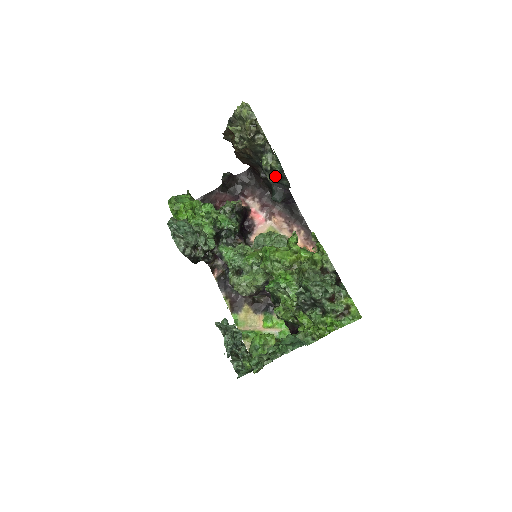
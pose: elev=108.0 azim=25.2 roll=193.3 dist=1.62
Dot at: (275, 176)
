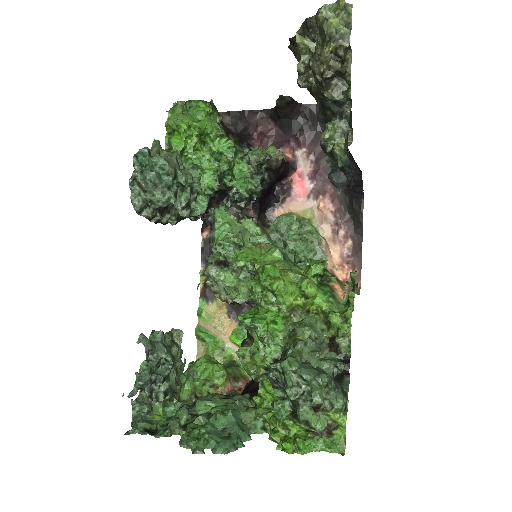
Dot at: occluded
